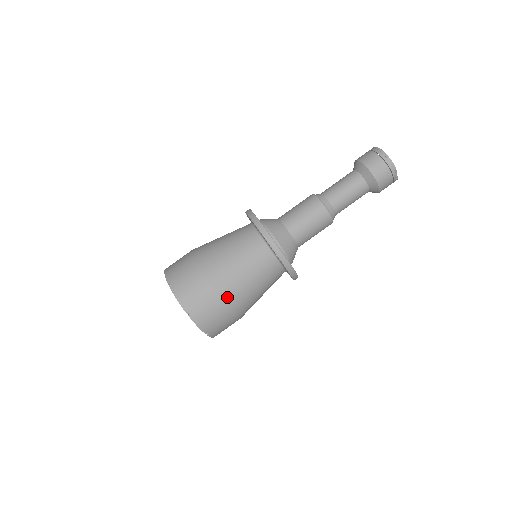
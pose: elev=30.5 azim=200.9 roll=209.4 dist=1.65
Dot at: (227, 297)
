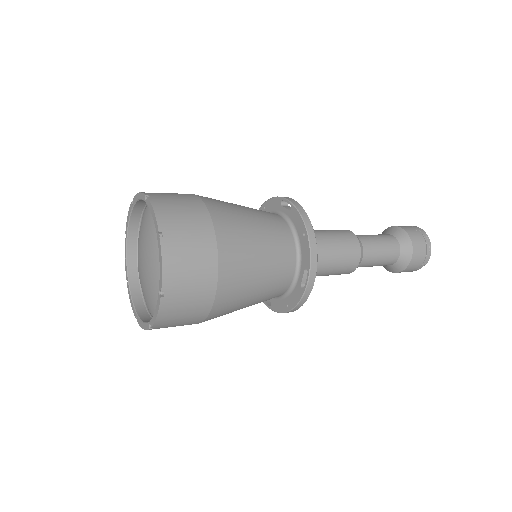
Dot at: (221, 301)
